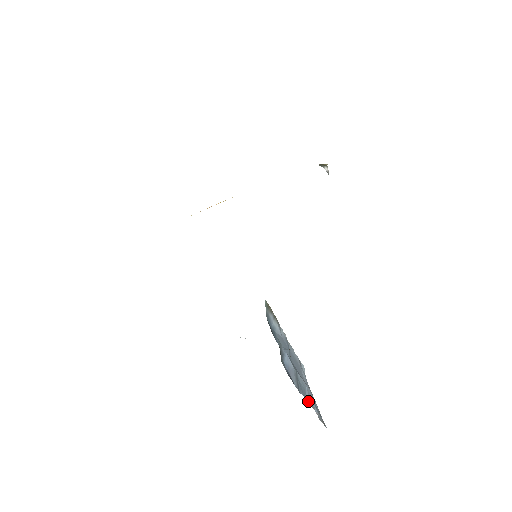
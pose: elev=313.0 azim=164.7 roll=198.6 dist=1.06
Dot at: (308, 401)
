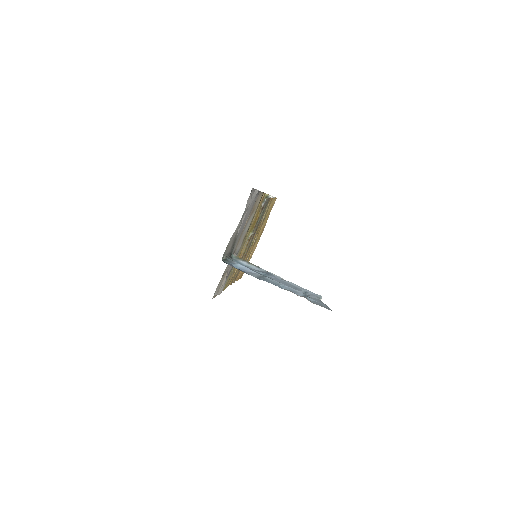
Dot at: occluded
